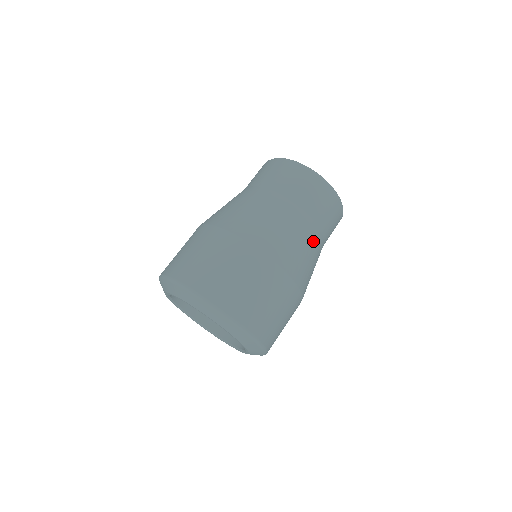
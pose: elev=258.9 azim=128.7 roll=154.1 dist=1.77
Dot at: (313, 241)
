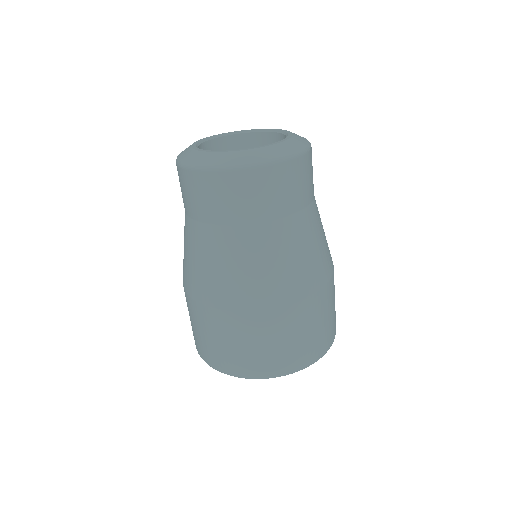
Dot at: (288, 238)
